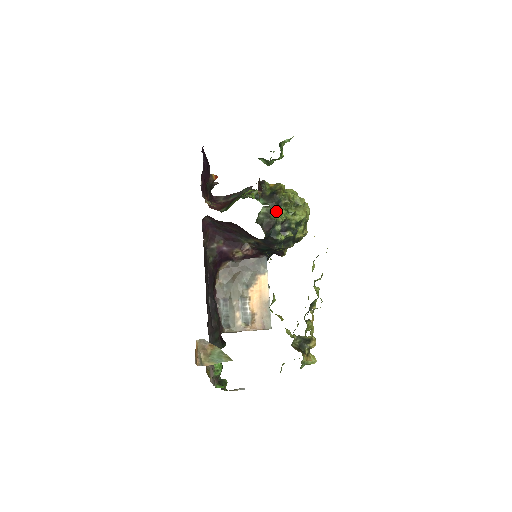
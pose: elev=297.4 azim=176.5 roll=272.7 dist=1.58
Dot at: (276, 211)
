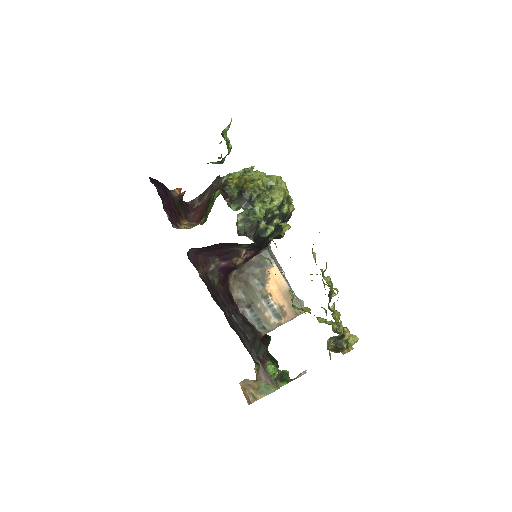
Dot at: (252, 209)
